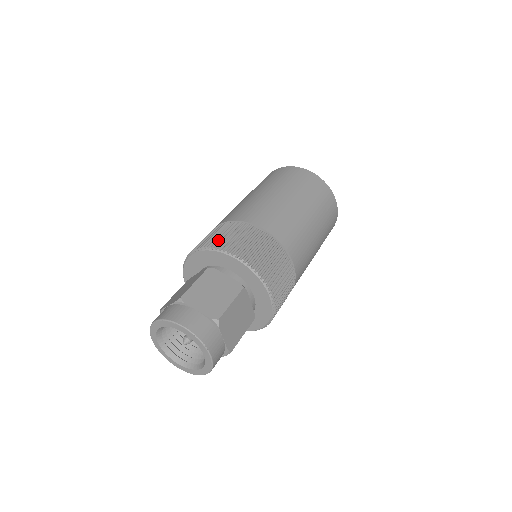
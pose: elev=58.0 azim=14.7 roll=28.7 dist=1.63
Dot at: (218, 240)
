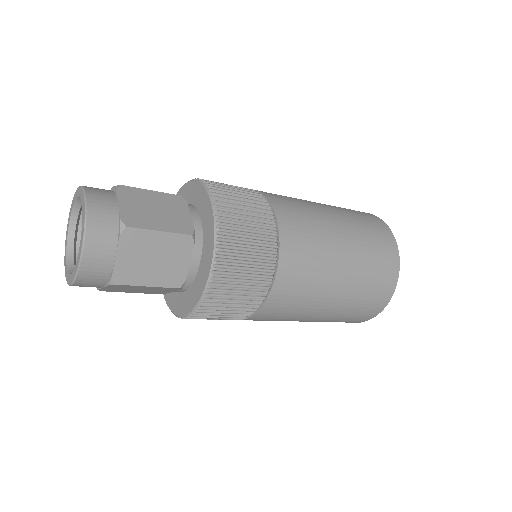
Dot at: (218, 183)
